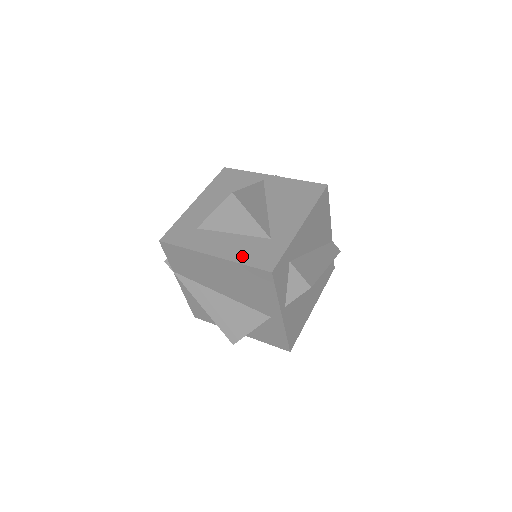
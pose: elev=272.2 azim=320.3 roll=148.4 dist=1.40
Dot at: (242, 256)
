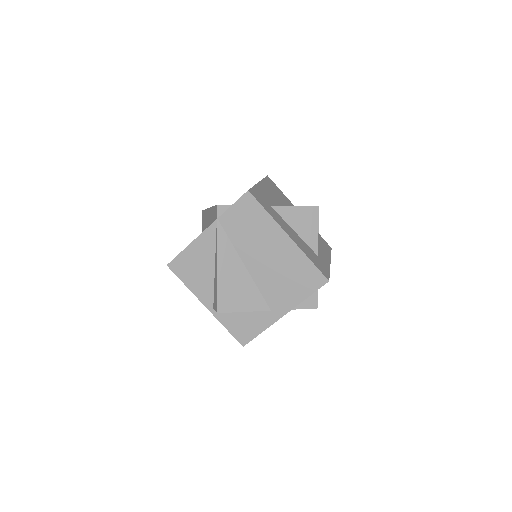
Dot at: (308, 254)
